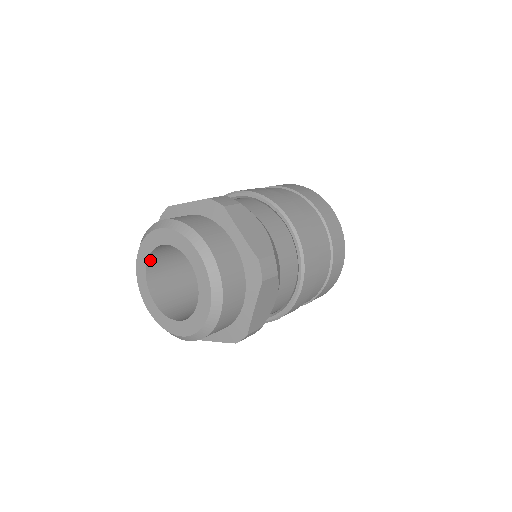
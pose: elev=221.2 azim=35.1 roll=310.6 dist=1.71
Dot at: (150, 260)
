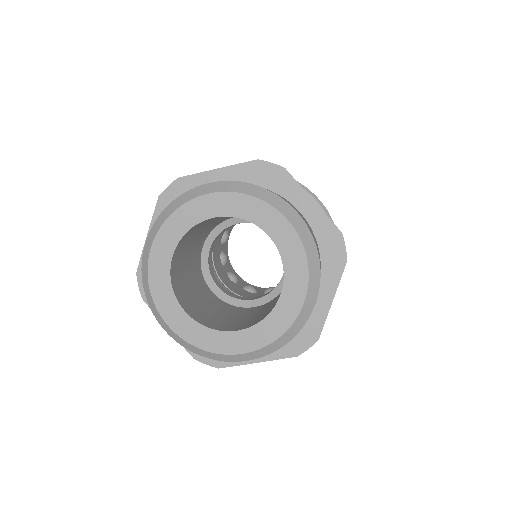
Dot at: (177, 248)
